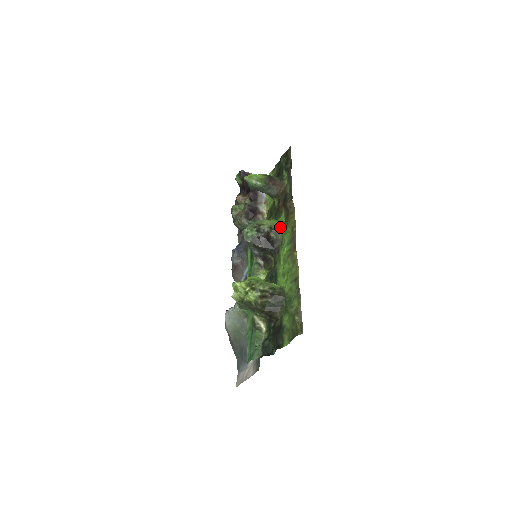
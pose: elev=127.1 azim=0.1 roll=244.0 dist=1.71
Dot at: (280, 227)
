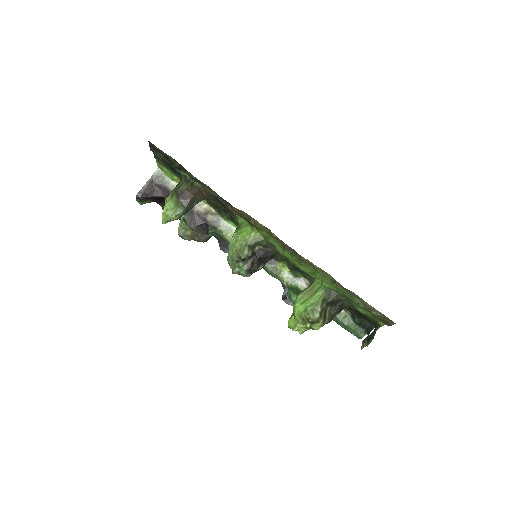
Dot at: (253, 235)
